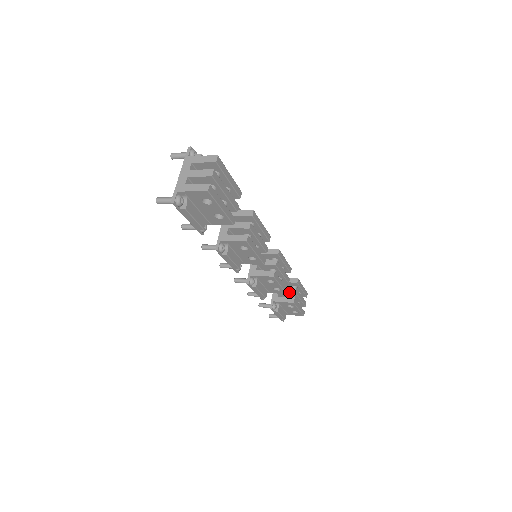
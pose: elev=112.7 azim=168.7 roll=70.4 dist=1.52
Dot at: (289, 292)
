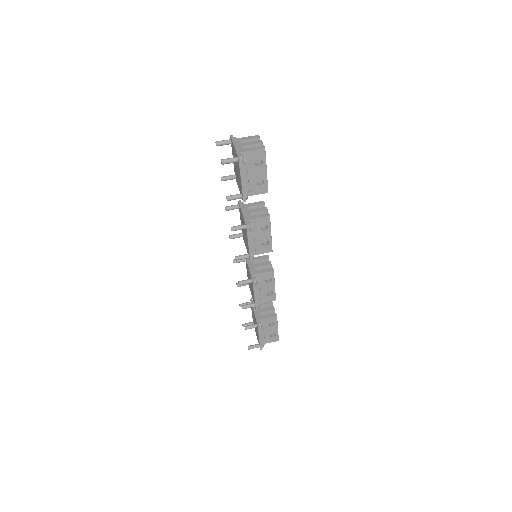
Dot at: (269, 310)
